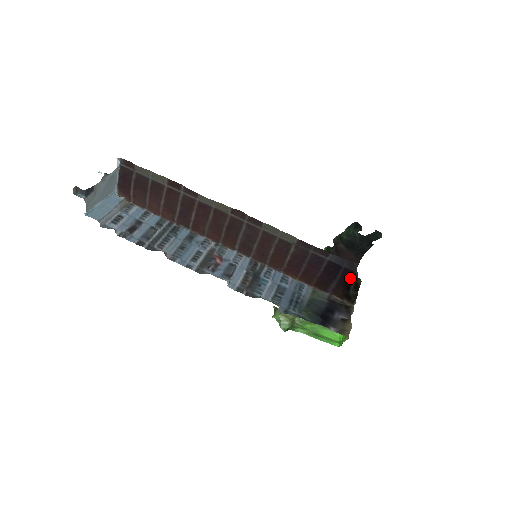
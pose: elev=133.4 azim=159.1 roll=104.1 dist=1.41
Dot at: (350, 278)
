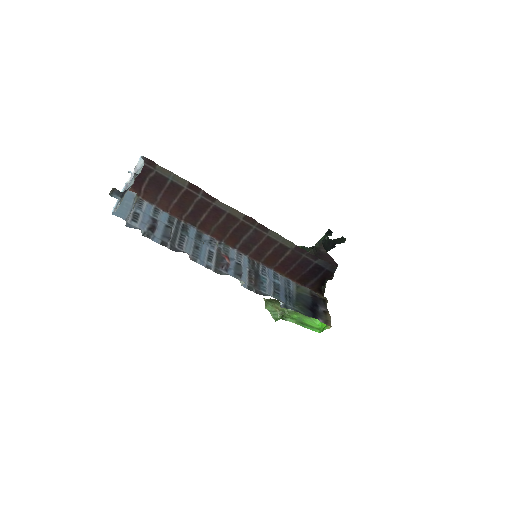
Dot at: (328, 277)
